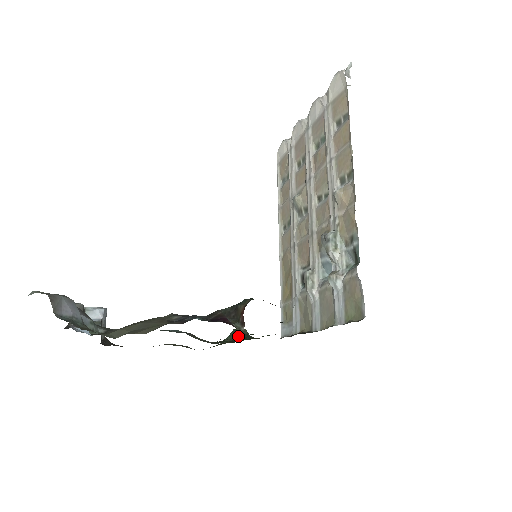
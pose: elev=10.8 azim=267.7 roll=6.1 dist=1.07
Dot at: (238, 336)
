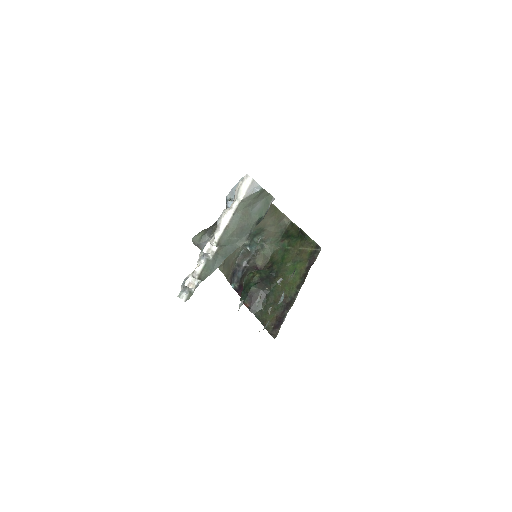
Dot at: (301, 233)
